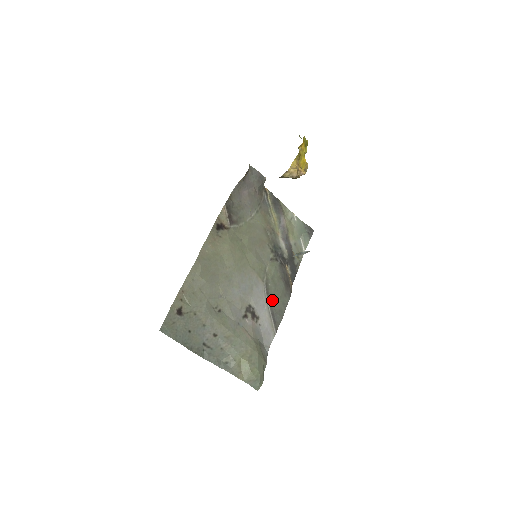
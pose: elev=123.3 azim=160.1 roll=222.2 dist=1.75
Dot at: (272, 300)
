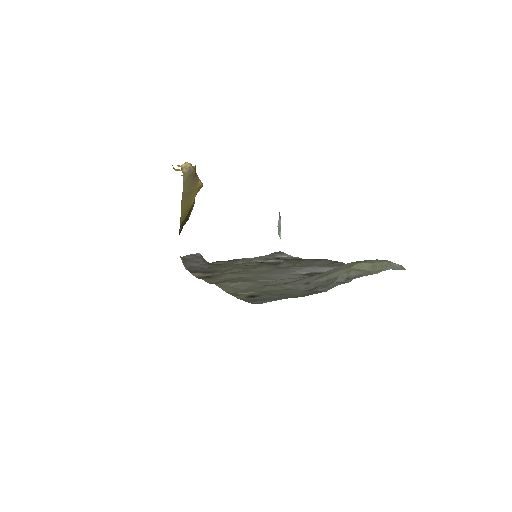
Dot at: (315, 265)
